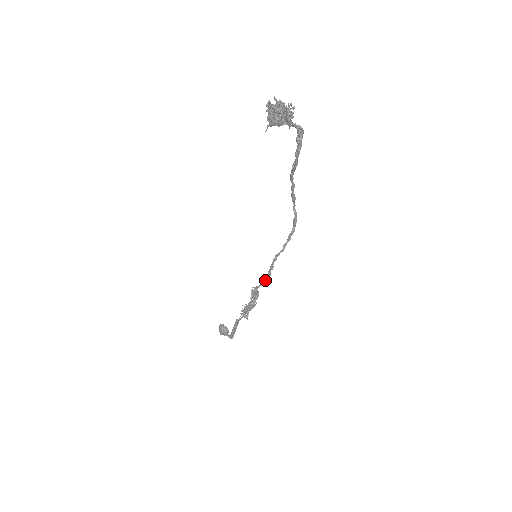
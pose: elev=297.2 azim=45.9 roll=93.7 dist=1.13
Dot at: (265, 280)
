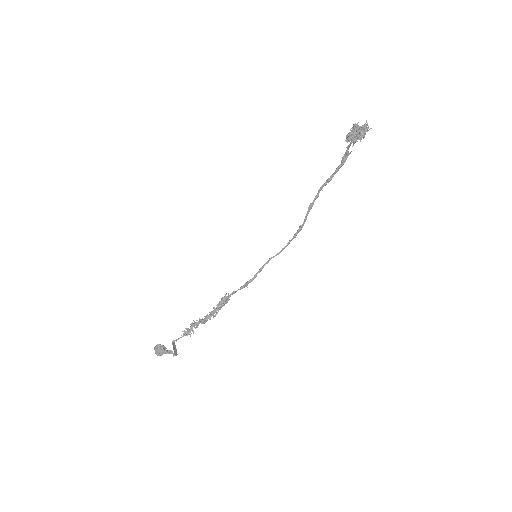
Dot at: (247, 284)
